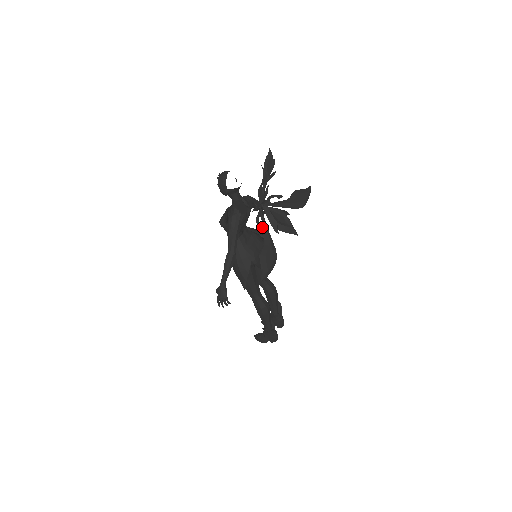
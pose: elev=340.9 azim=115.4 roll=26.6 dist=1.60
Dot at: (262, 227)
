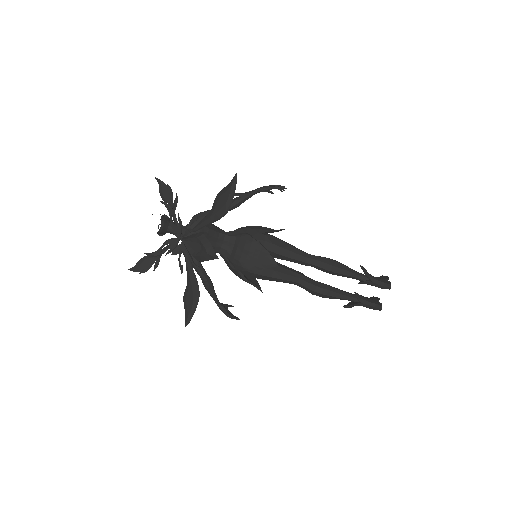
Dot at: occluded
